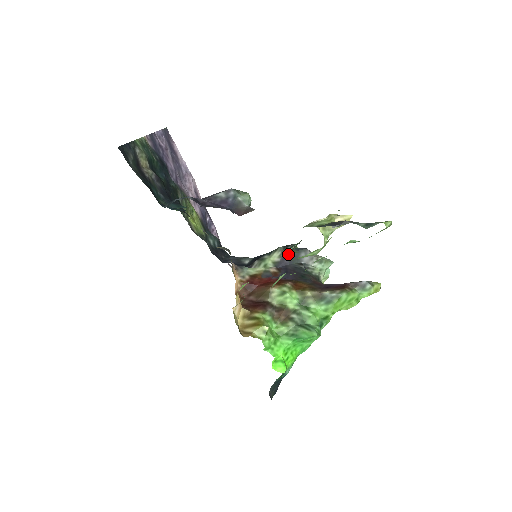
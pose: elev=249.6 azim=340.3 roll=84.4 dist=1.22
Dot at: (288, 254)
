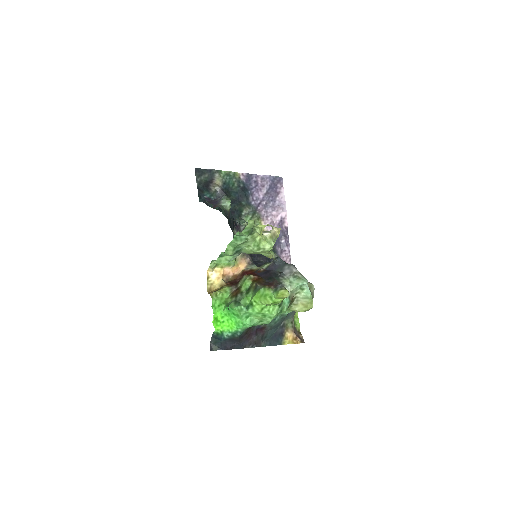
Dot at: (276, 262)
